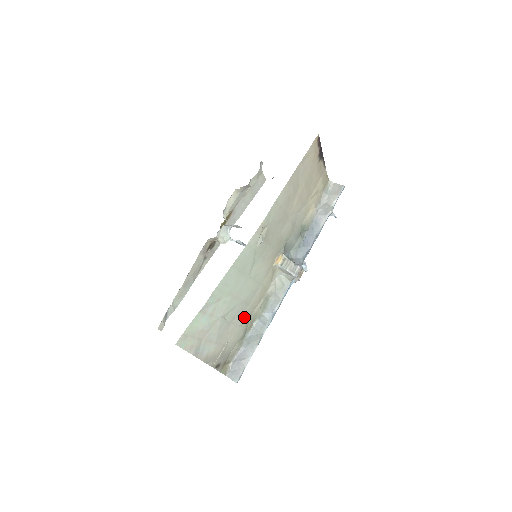
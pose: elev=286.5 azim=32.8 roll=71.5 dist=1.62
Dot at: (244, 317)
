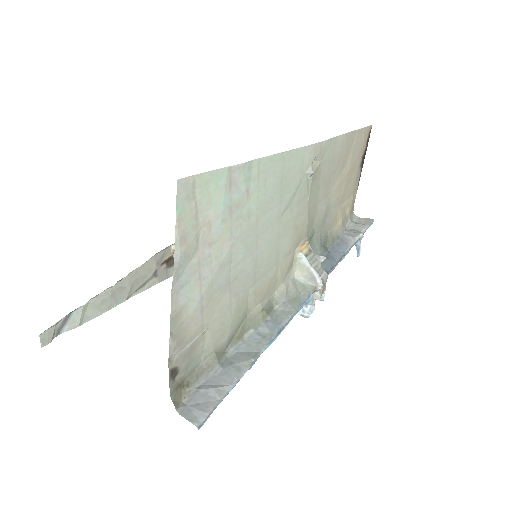
Dot at: (241, 304)
